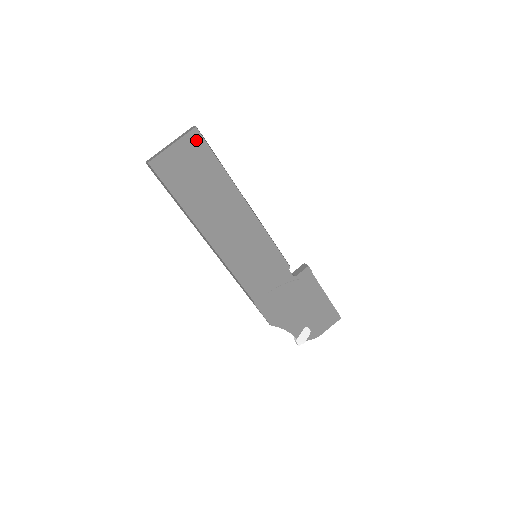
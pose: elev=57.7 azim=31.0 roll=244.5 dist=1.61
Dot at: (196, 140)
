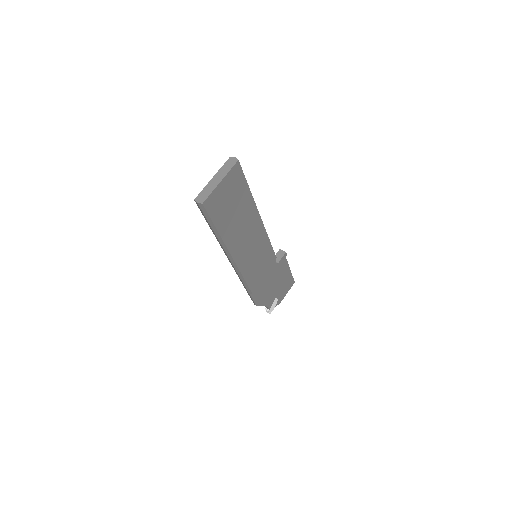
Dot at: (237, 172)
